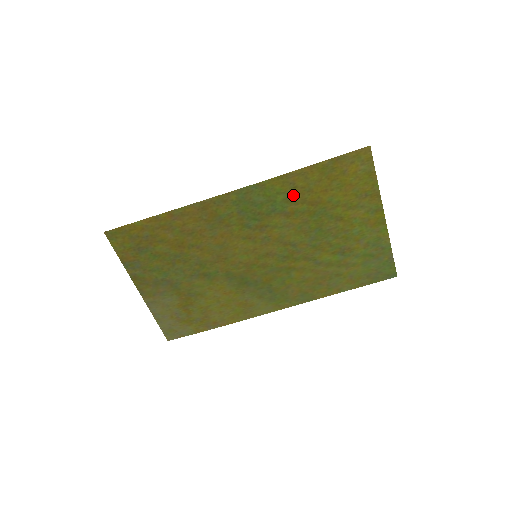
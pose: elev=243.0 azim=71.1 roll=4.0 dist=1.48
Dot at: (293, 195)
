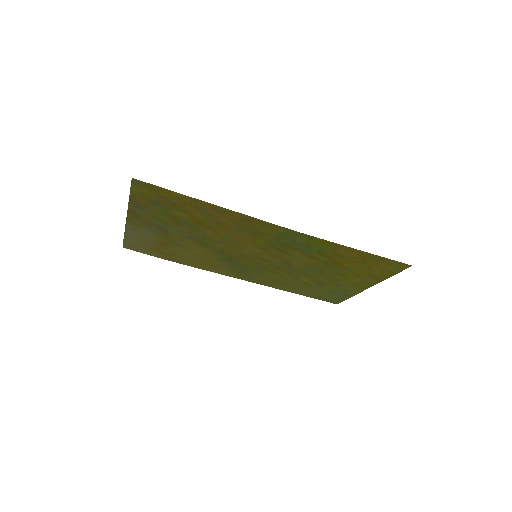
Dot at: (327, 252)
